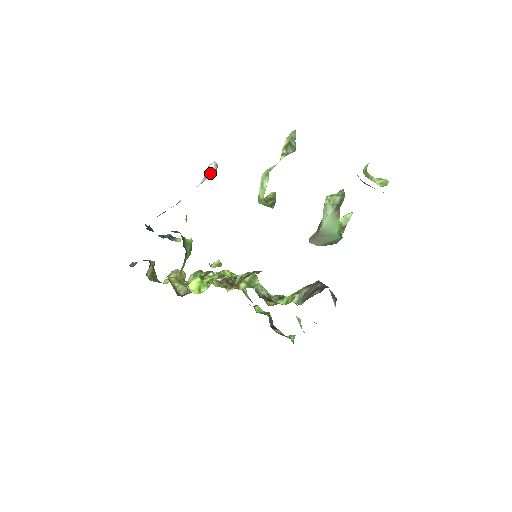
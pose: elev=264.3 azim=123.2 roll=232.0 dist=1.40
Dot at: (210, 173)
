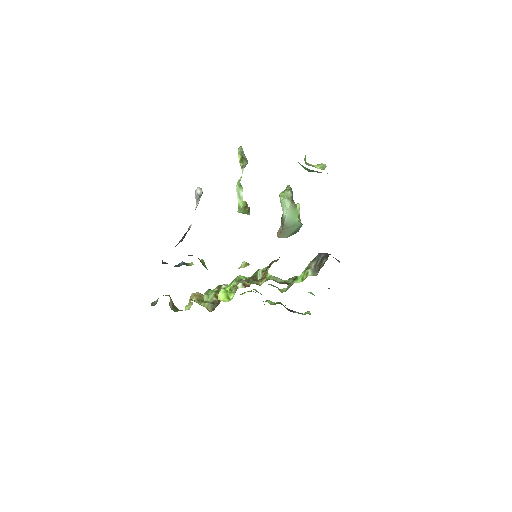
Dot at: (200, 197)
